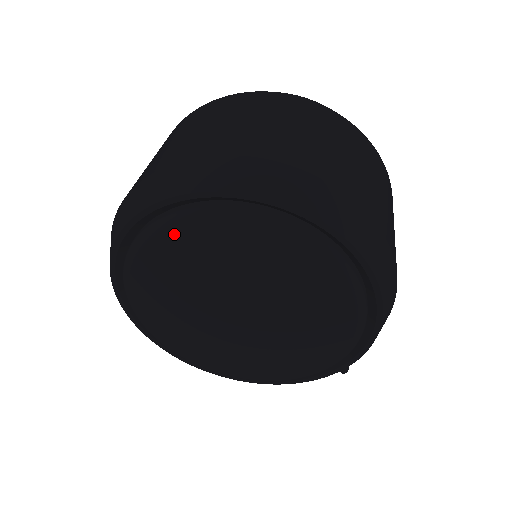
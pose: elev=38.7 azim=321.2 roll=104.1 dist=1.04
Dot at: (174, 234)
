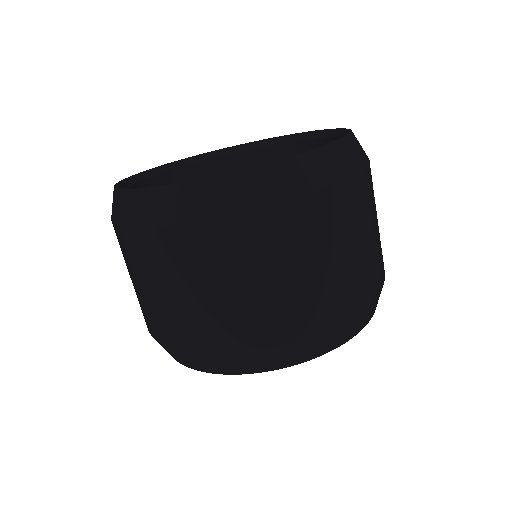
Dot at: occluded
